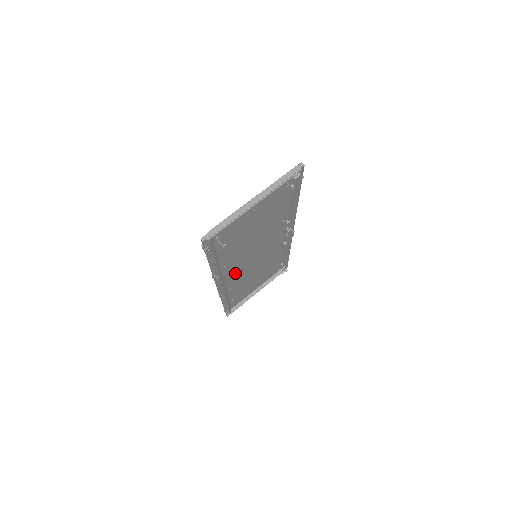
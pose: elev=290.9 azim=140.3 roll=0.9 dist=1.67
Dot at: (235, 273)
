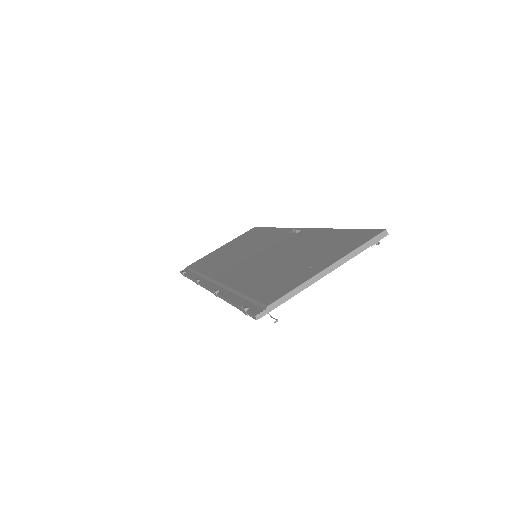
Dot at: (227, 270)
